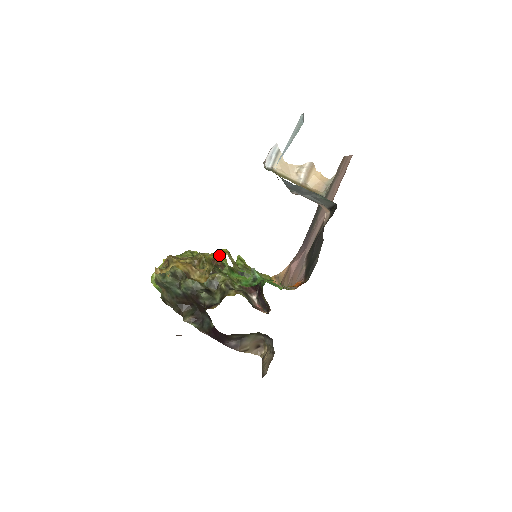
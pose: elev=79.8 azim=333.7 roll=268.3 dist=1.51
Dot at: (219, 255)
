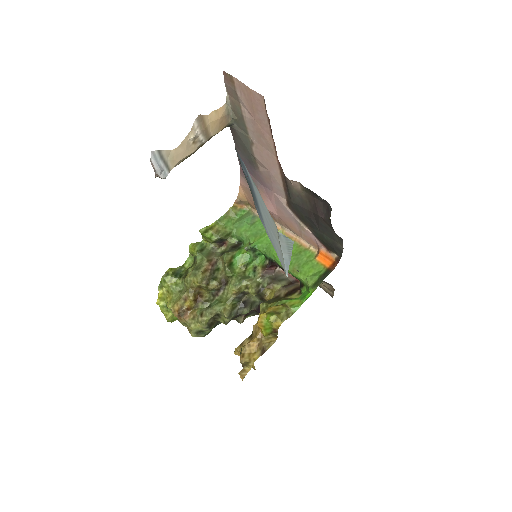
Dot at: (276, 327)
